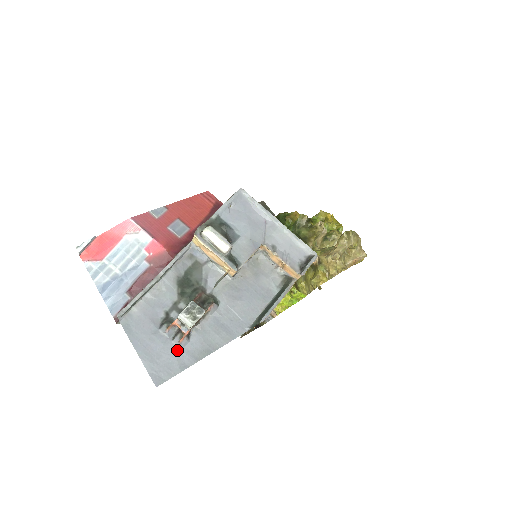
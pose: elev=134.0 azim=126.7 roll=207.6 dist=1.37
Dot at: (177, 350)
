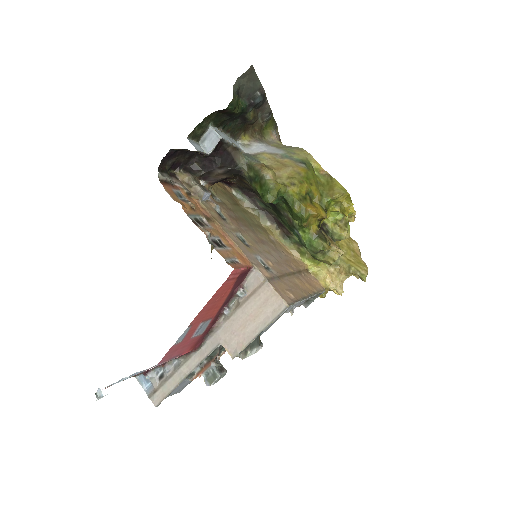
Dot at: occluded
